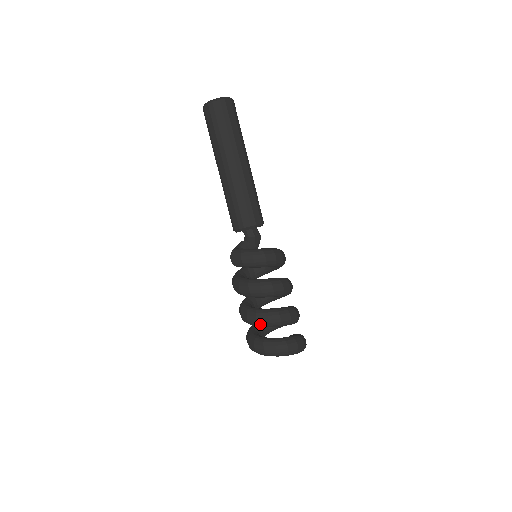
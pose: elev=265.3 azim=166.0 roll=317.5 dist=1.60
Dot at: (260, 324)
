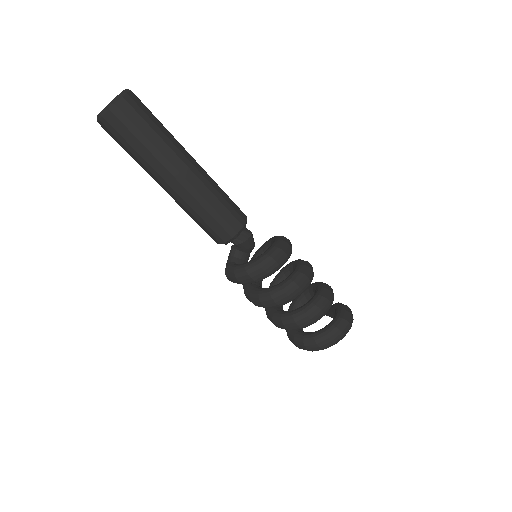
Dot at: (291, 330)
